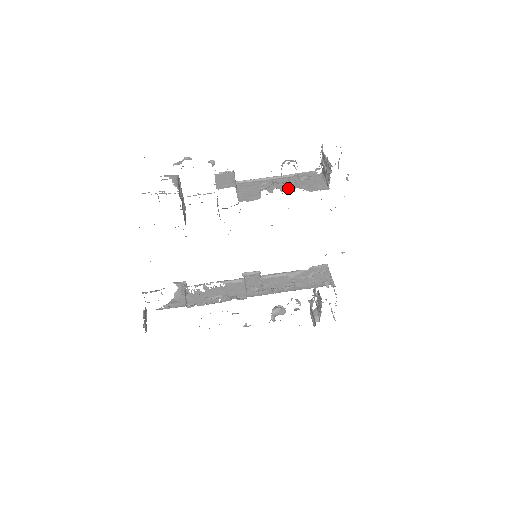
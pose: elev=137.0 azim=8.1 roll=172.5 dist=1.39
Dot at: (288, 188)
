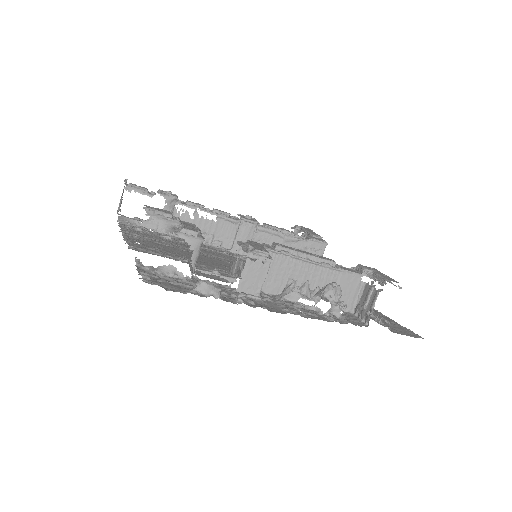
Dot at: occluded
